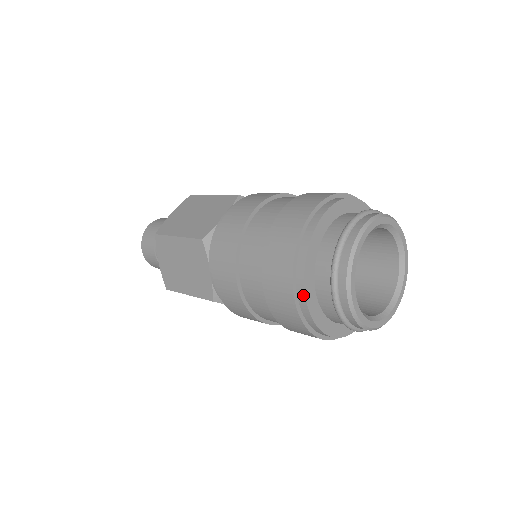
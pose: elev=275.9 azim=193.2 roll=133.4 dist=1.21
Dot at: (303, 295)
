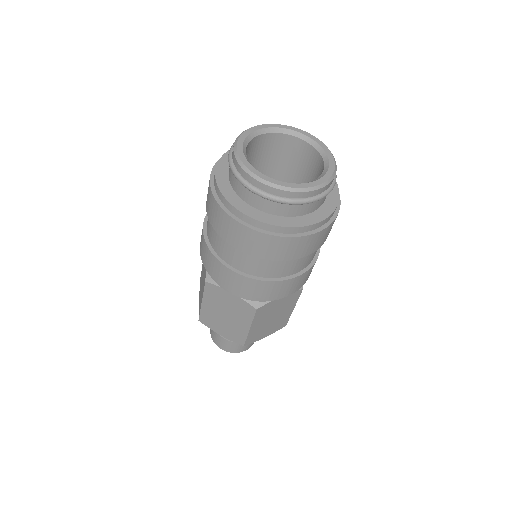
Dot at: (251, 220)
